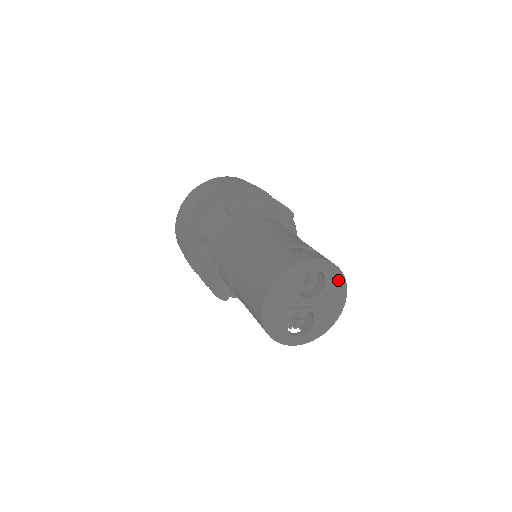
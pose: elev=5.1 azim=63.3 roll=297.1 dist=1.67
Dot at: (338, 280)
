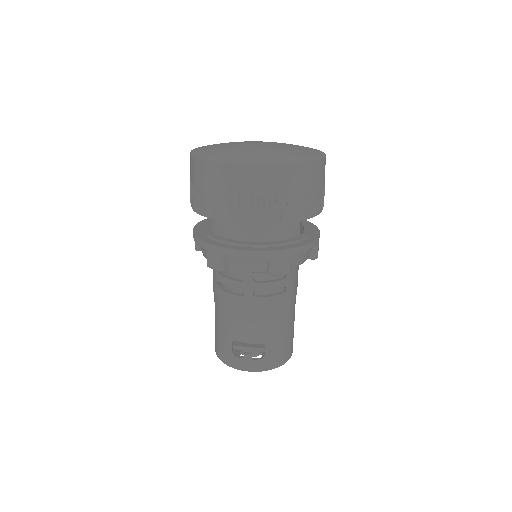
Dot at: occluded
